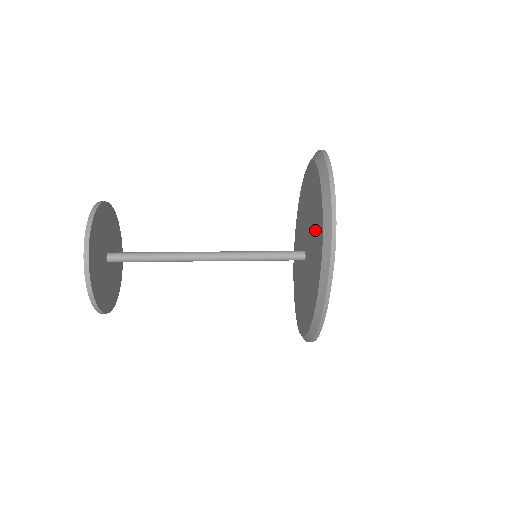
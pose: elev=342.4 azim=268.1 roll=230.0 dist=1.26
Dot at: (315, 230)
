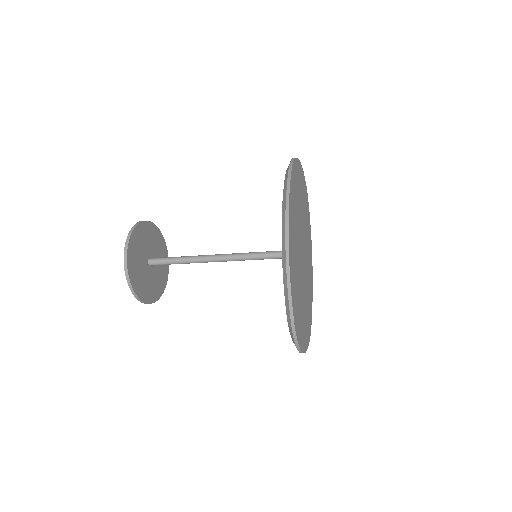
Dot at: occluded
